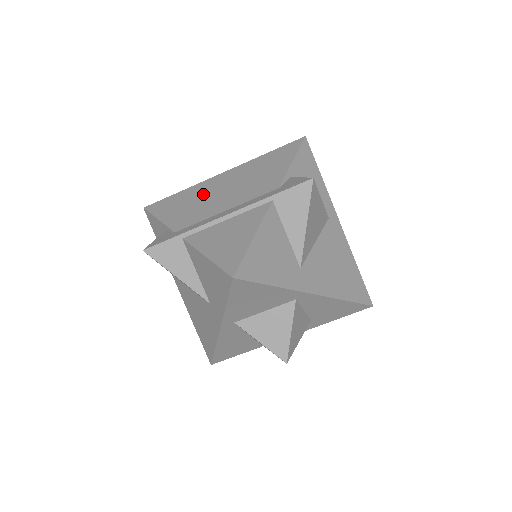
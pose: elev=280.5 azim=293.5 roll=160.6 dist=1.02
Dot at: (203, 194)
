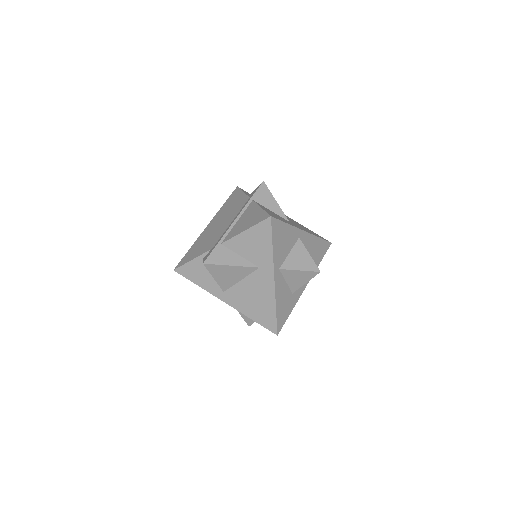
Dot at: (208, 235)
